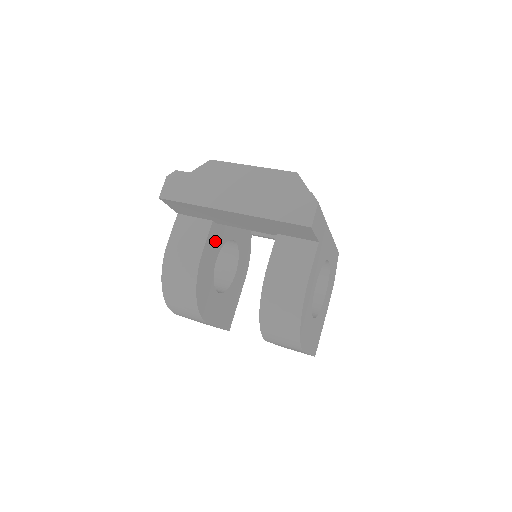
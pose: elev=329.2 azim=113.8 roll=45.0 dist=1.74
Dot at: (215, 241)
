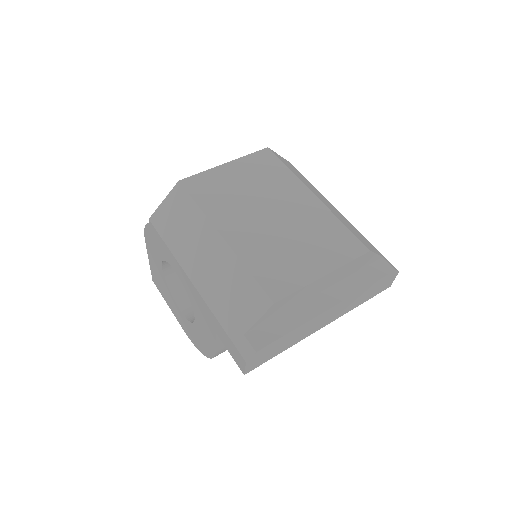
Dot at: occluded
